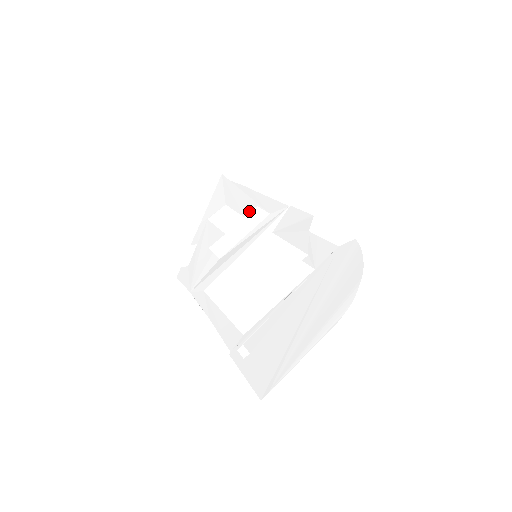
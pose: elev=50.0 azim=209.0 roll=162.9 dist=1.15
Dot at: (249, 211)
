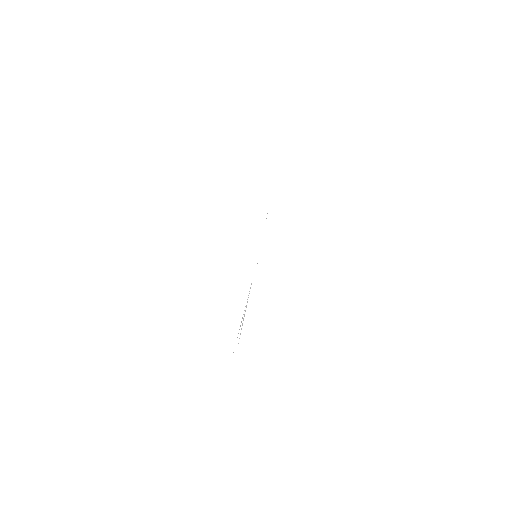
Dot at: occluded
